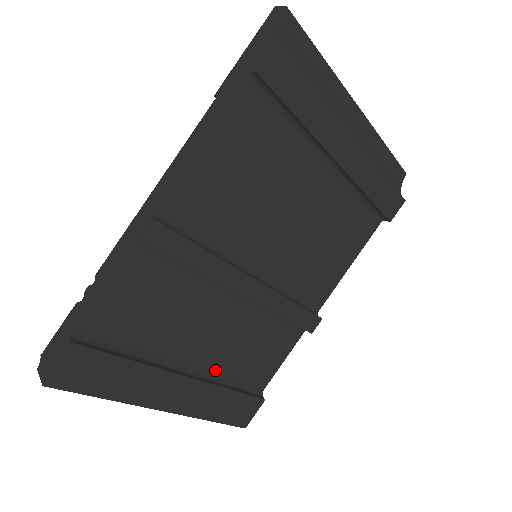
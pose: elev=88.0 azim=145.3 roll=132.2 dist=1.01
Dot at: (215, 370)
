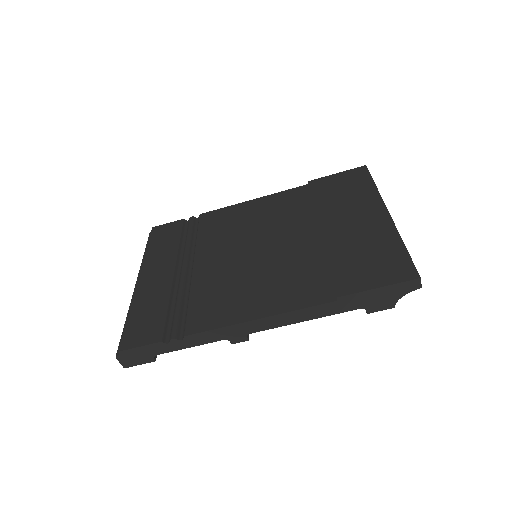
Dot at: occluded
